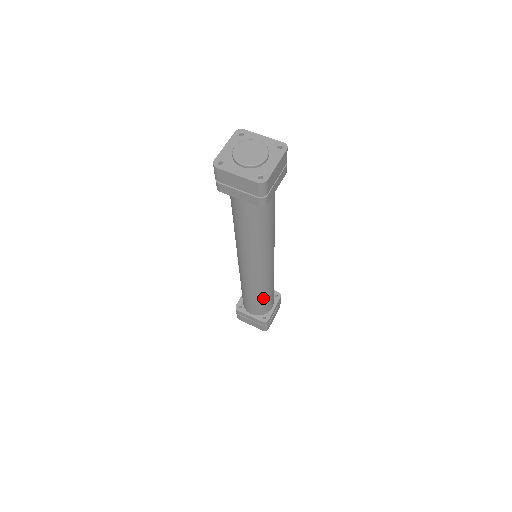
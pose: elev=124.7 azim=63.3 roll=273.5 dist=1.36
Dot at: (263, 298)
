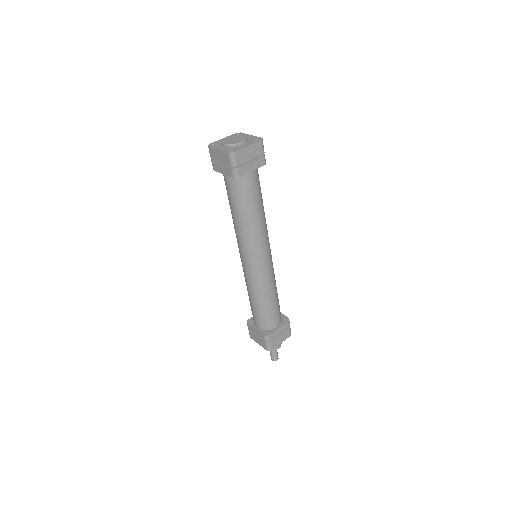
Dot at: (262, 305)
